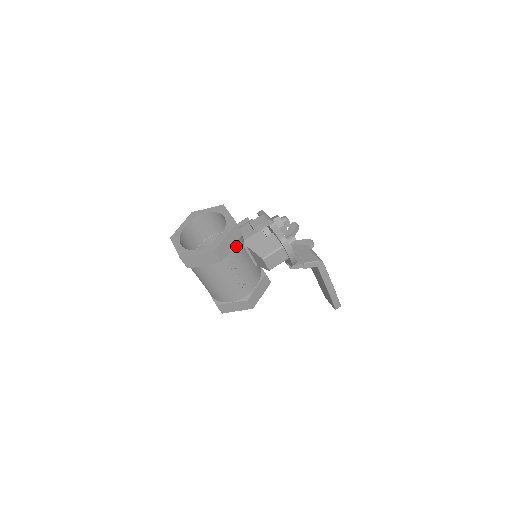
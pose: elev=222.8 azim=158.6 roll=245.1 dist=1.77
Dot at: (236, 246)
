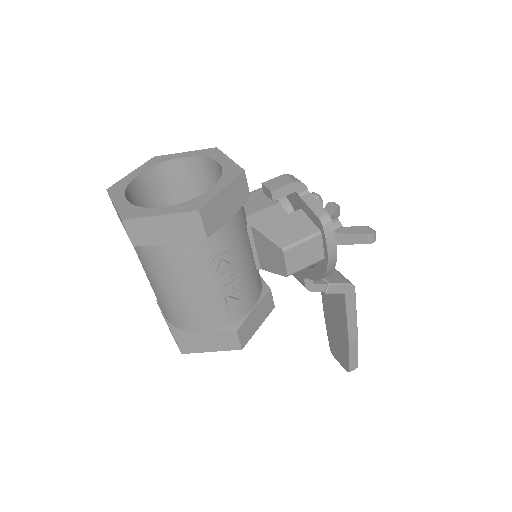
Dot at: (236, 218)
